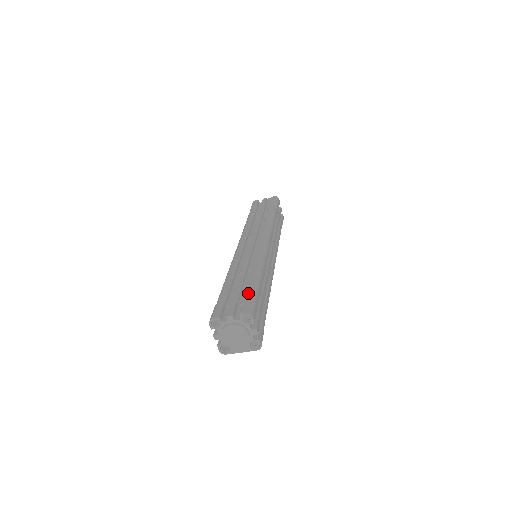
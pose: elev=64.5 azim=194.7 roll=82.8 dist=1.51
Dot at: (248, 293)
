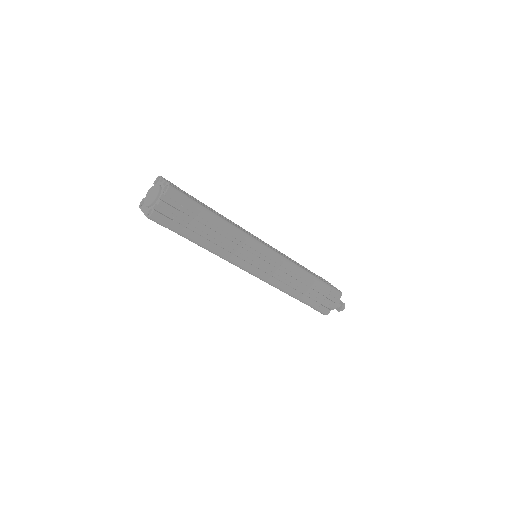
Dot at: (195, 200)
